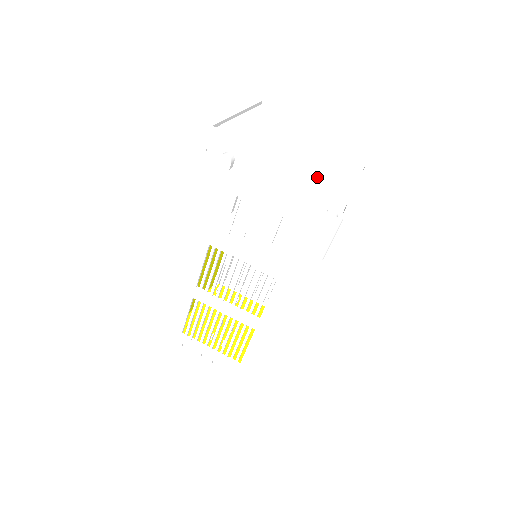
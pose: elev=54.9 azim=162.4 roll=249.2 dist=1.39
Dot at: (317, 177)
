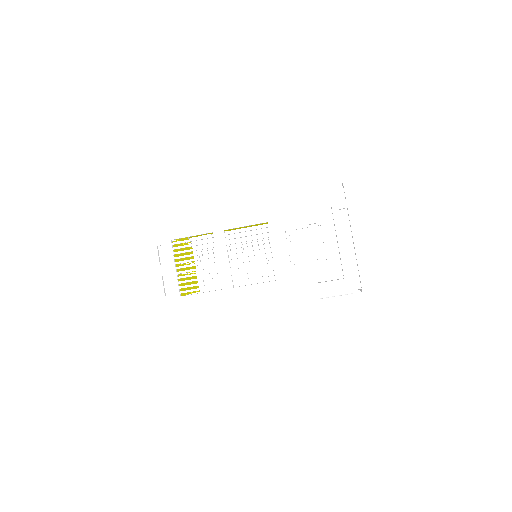
Dot at: (366, 263)
